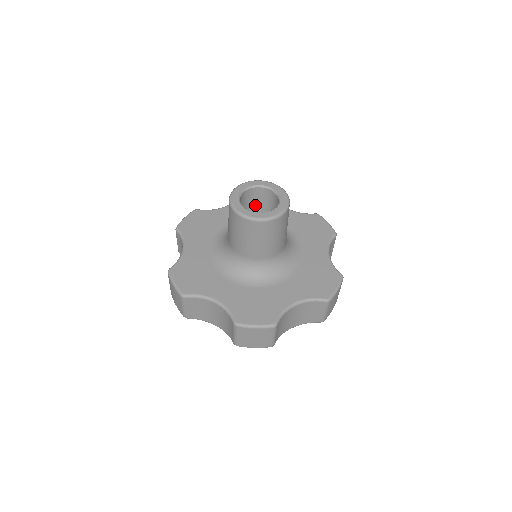
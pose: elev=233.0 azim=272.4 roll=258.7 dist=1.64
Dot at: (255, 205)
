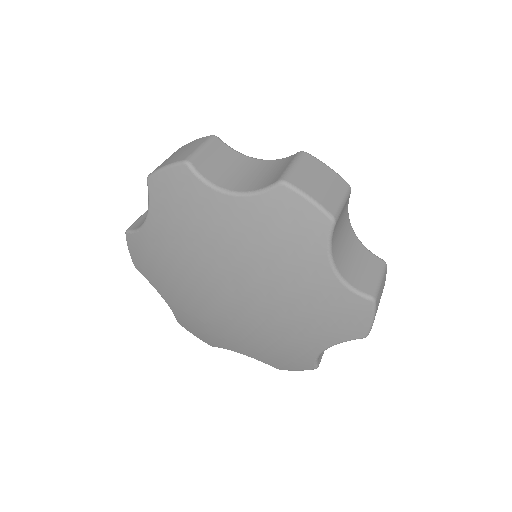
Dot at: occluded
